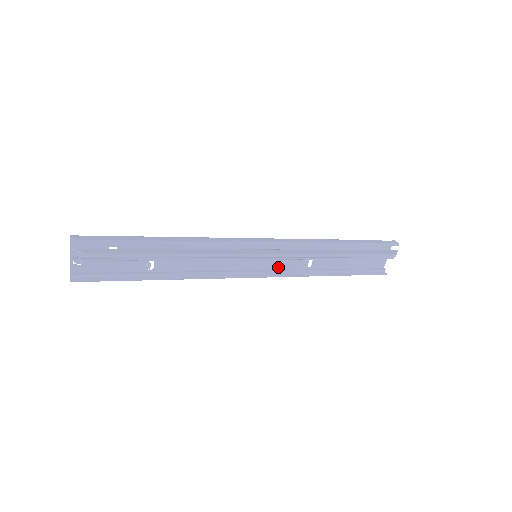
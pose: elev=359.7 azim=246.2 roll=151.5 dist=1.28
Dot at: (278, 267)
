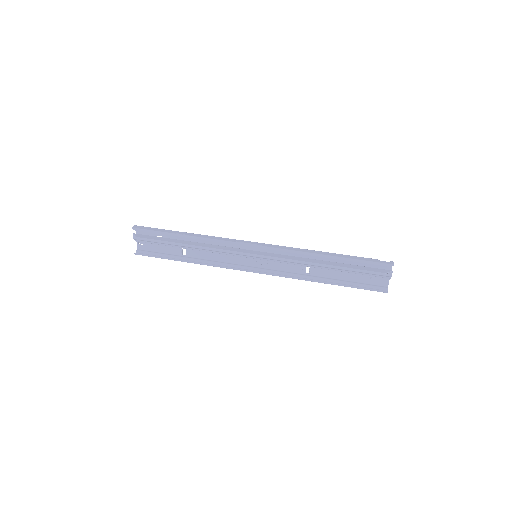
Dot at: (279, 268)
